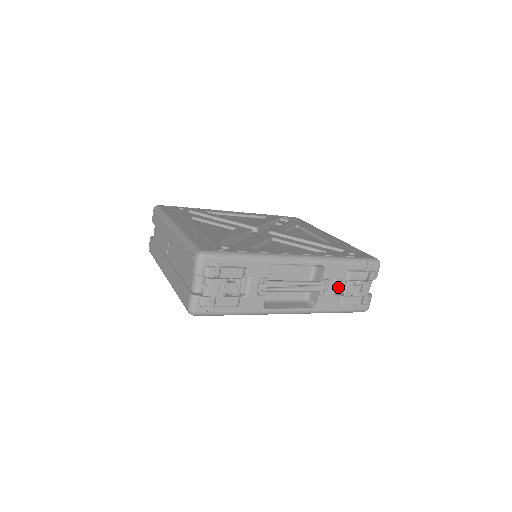
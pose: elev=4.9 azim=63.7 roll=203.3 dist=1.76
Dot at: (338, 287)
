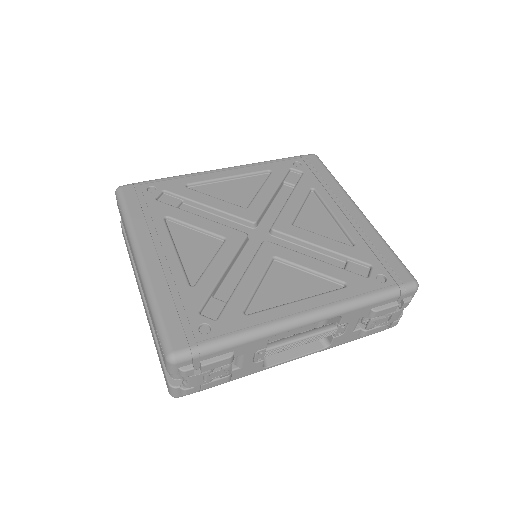
Dot at: occluded
